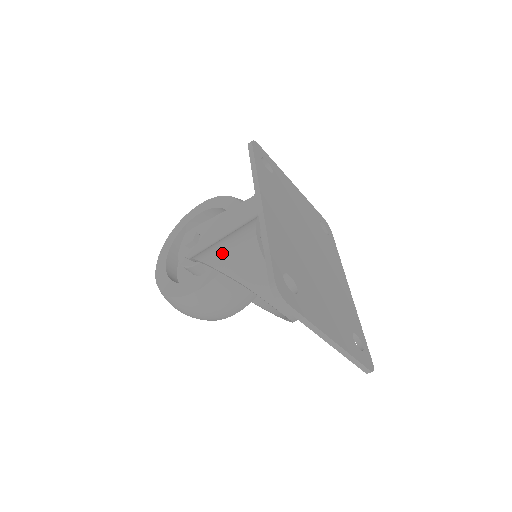
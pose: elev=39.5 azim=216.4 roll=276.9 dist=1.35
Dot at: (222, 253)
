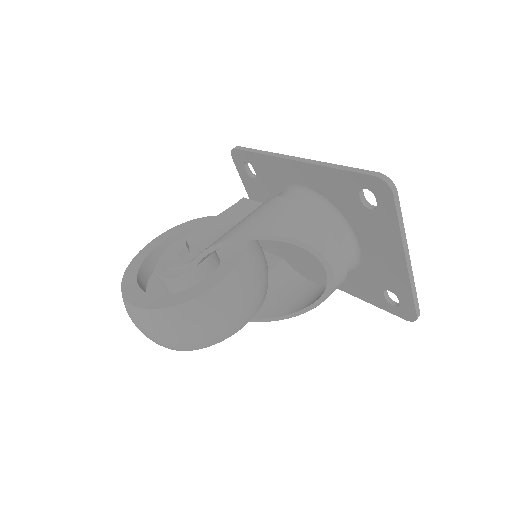
Dot at: (255, 223)
